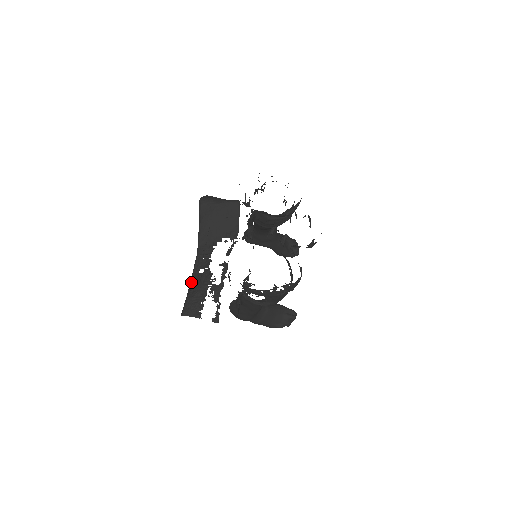
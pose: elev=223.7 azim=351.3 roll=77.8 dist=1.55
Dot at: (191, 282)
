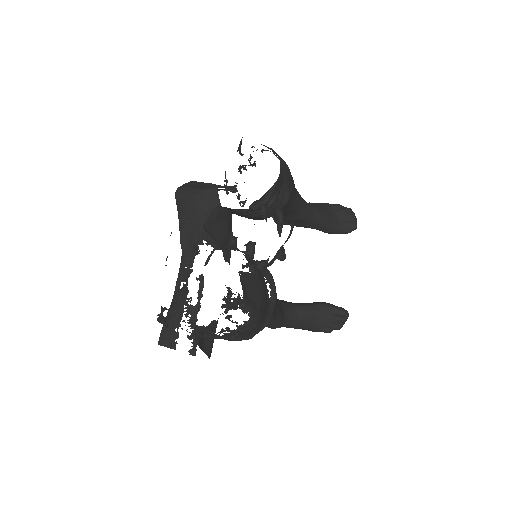
Dot at: (172, 300)
